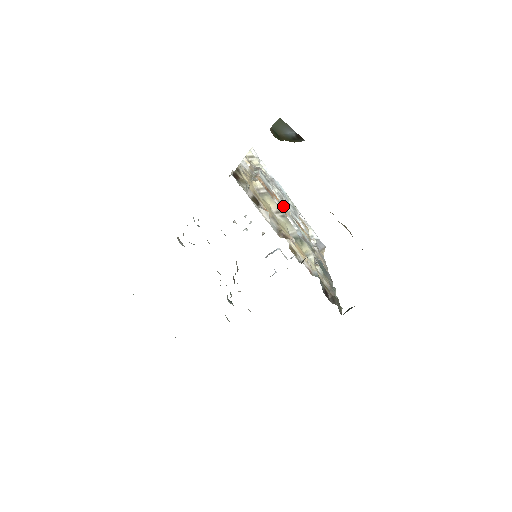
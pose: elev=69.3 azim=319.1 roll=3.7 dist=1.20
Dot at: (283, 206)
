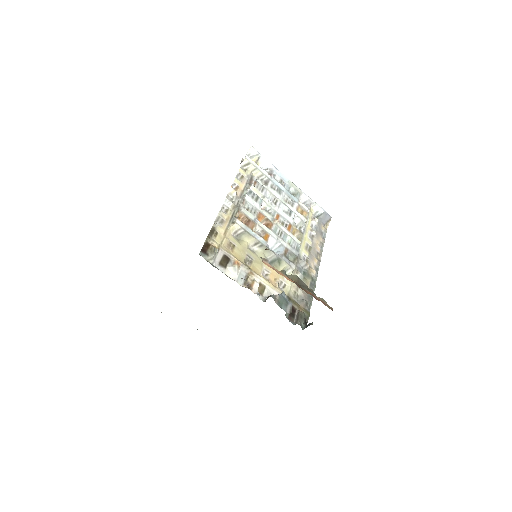
Dot at: (269, 222)
